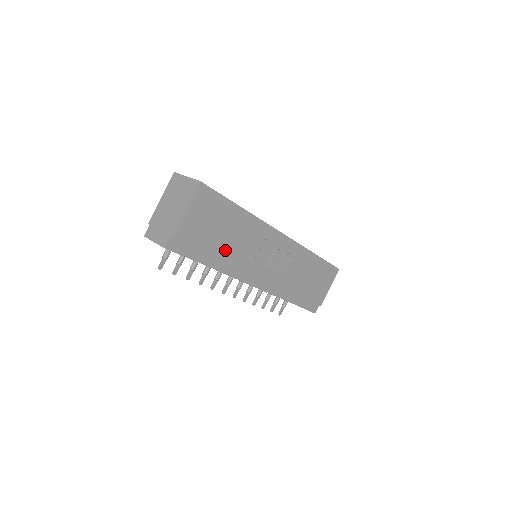
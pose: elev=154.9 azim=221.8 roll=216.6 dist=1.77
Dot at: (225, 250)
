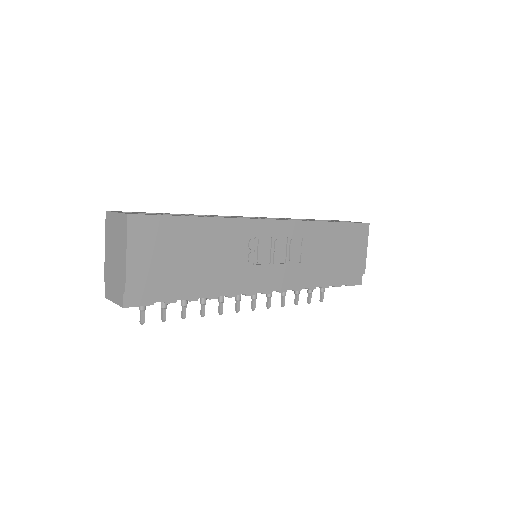
Dot at: (204, 273)
